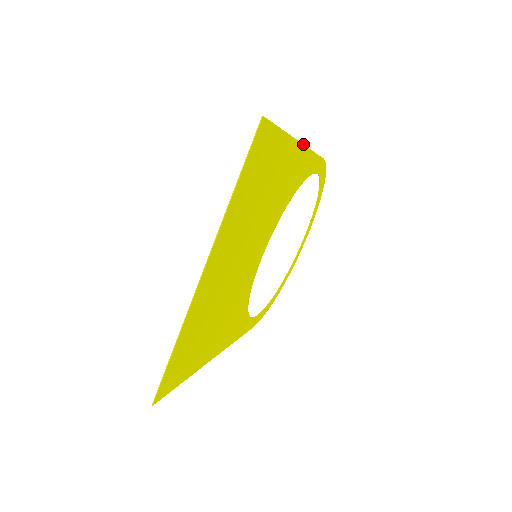
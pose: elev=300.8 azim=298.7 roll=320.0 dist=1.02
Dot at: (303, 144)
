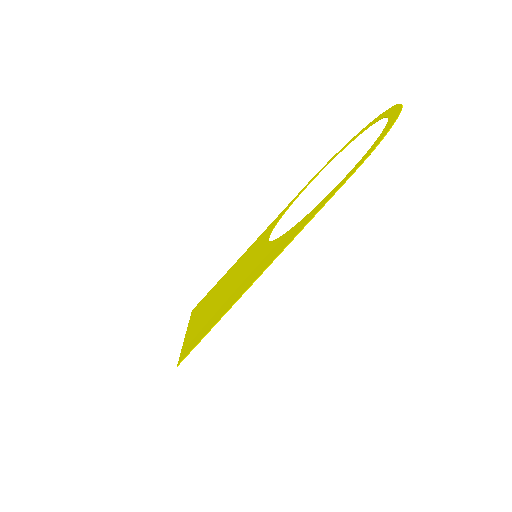
Dot at: occluded
